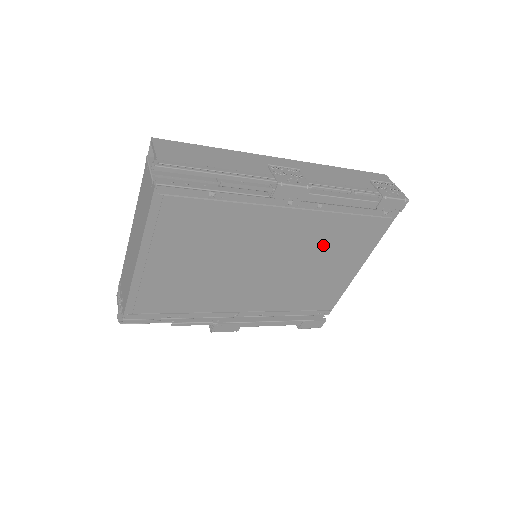
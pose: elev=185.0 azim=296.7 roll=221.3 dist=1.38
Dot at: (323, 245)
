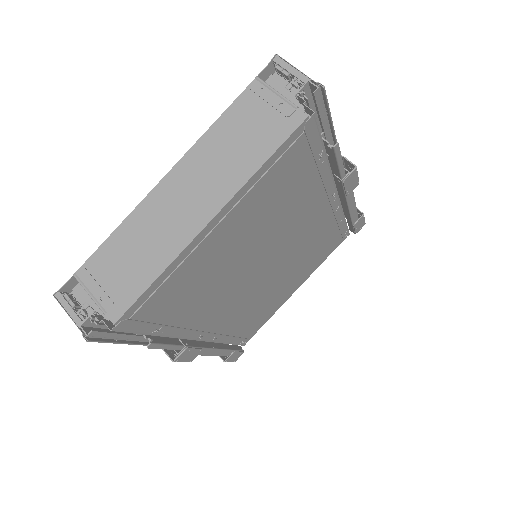
Dot at: (305, 255)
